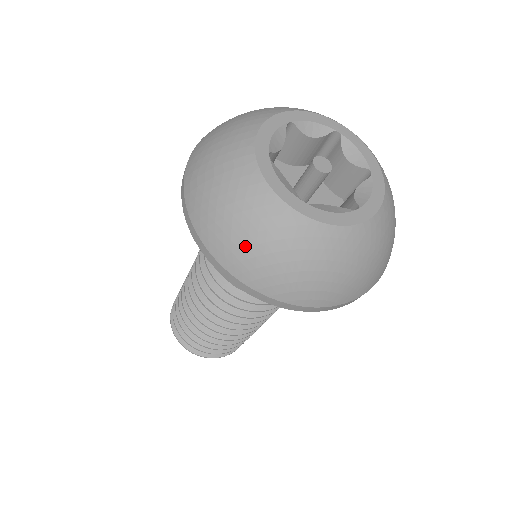
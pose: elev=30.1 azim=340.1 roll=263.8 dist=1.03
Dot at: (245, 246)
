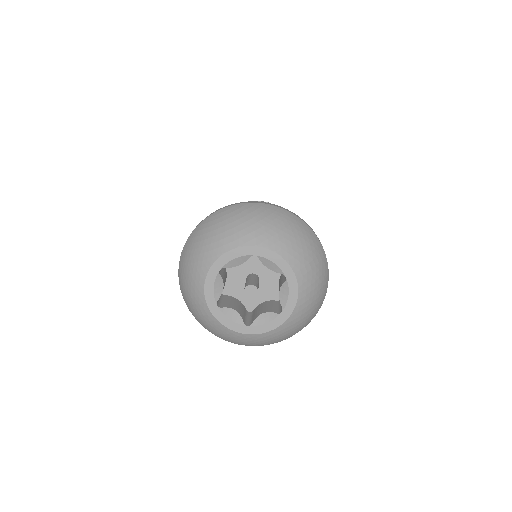
Dot at: occluded
